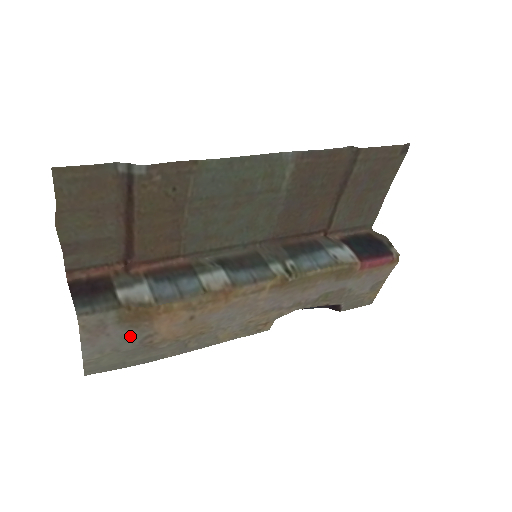
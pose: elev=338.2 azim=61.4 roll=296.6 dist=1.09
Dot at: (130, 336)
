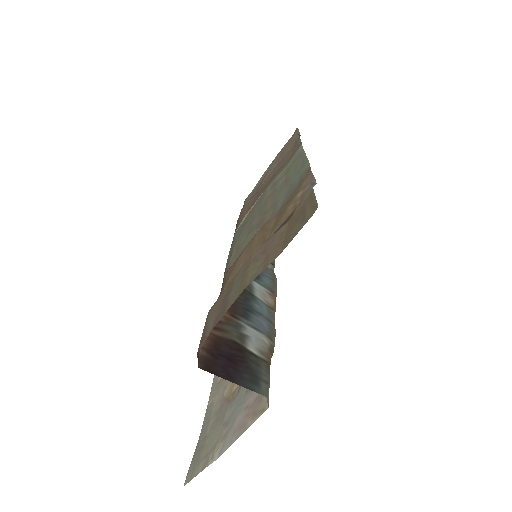
Dot at: (242, 397)
